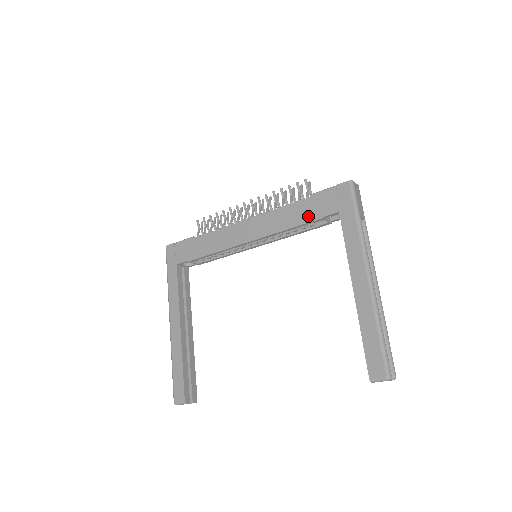
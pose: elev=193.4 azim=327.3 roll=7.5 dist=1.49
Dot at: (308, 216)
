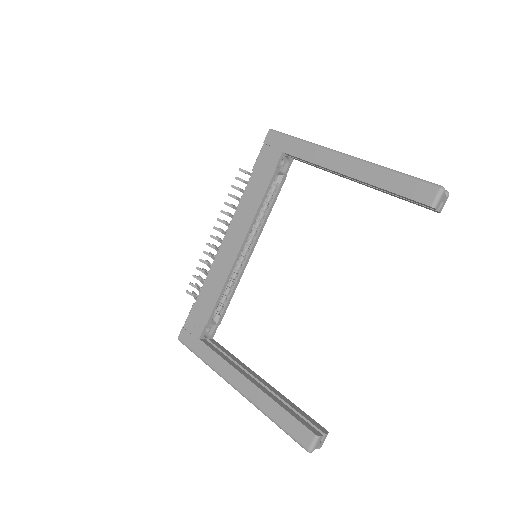
Dot at: (264, 181)
